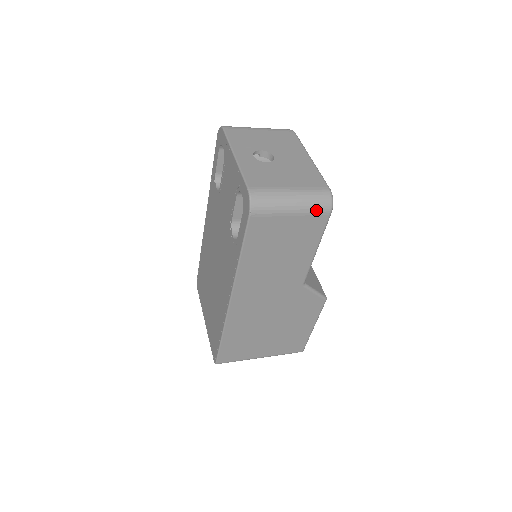
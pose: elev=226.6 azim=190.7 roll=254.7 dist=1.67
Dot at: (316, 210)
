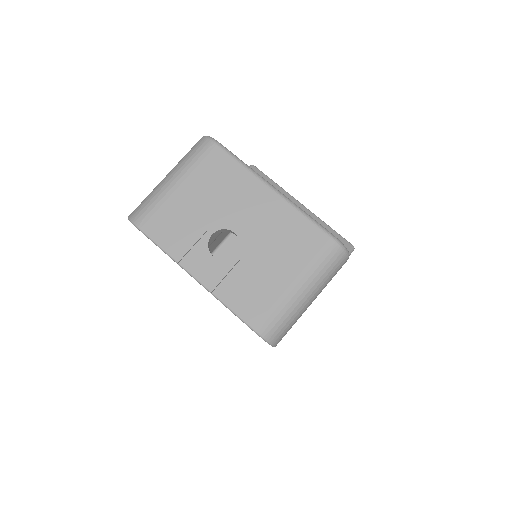
Dot at: (334, 274)
